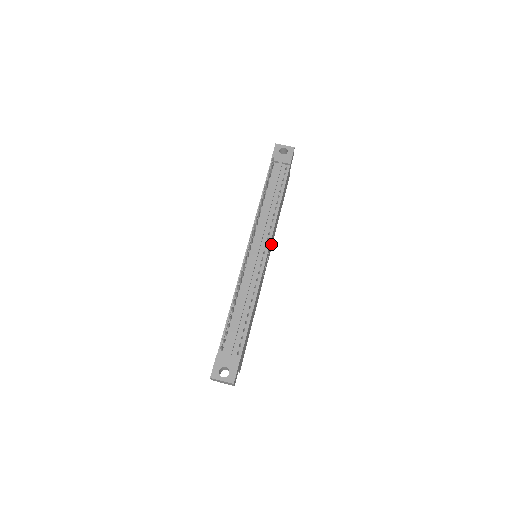
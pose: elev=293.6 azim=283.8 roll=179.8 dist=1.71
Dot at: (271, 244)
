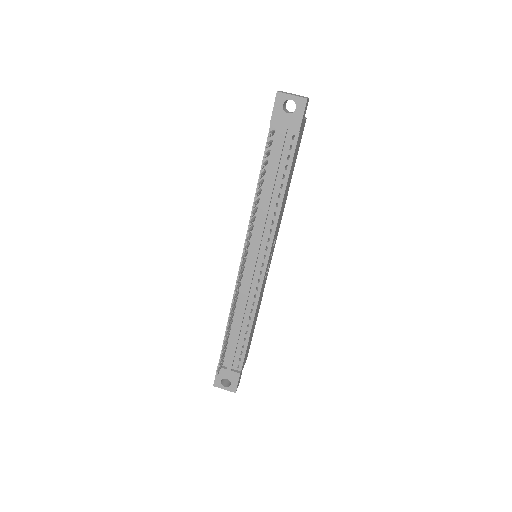
Dot at: (276, 235)
